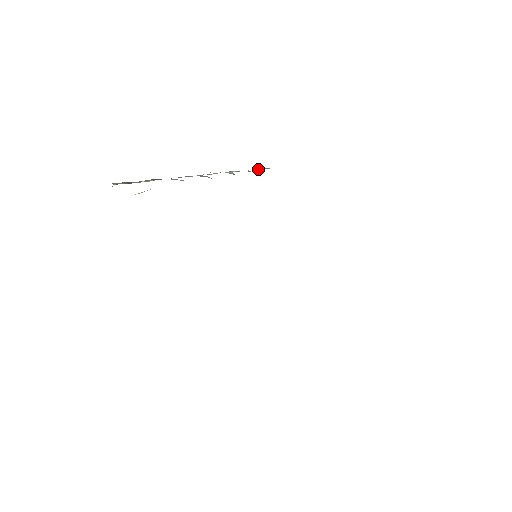
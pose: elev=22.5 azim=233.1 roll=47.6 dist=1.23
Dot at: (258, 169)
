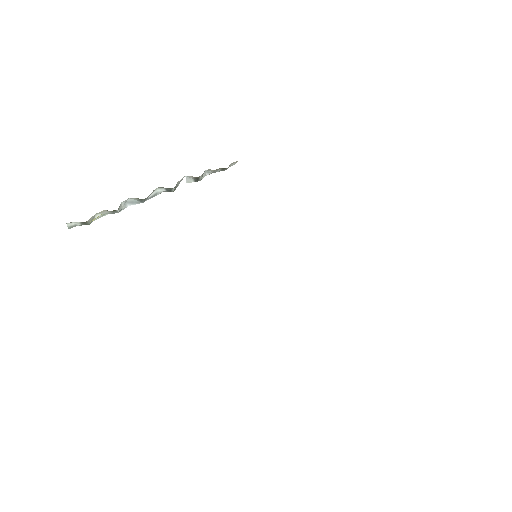
Dot at: occluded
